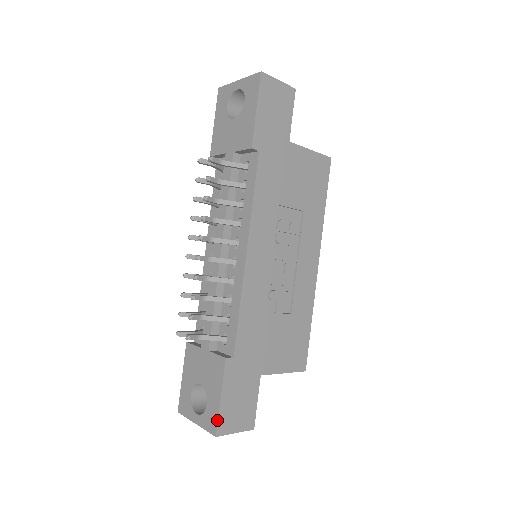
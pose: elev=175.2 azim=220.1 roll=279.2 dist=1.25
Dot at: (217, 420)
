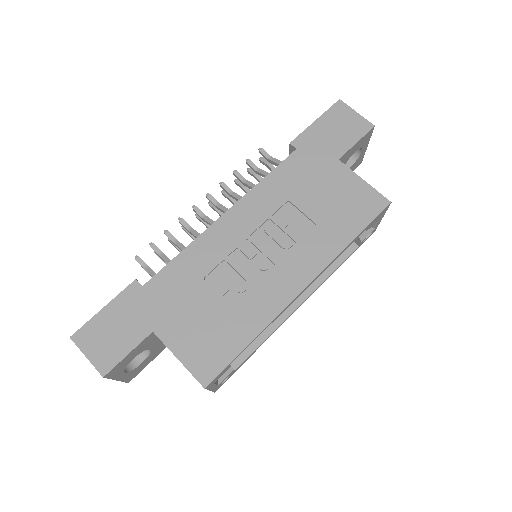
Dot at: (84, 324)
